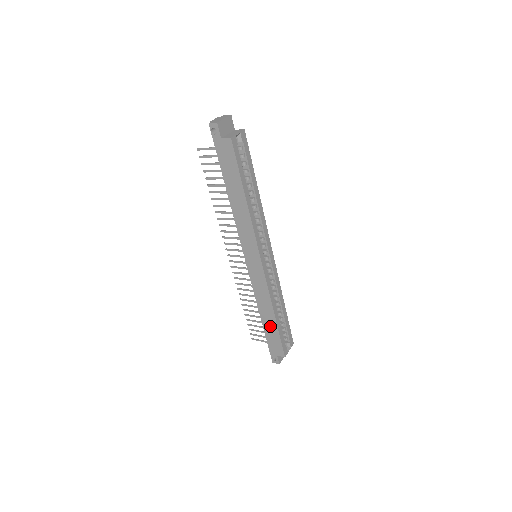
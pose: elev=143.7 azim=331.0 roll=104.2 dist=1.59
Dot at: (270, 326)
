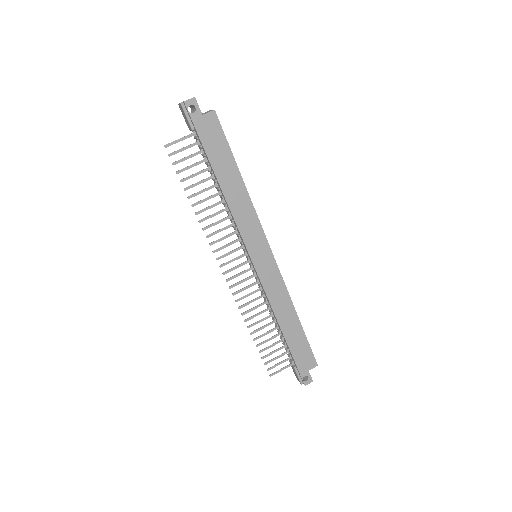
Dot at: (294, 334)
